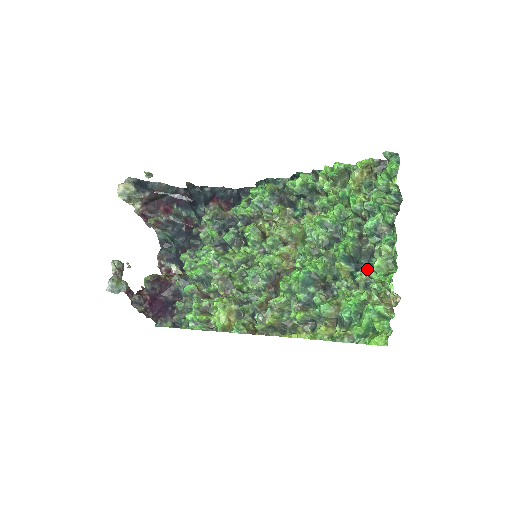
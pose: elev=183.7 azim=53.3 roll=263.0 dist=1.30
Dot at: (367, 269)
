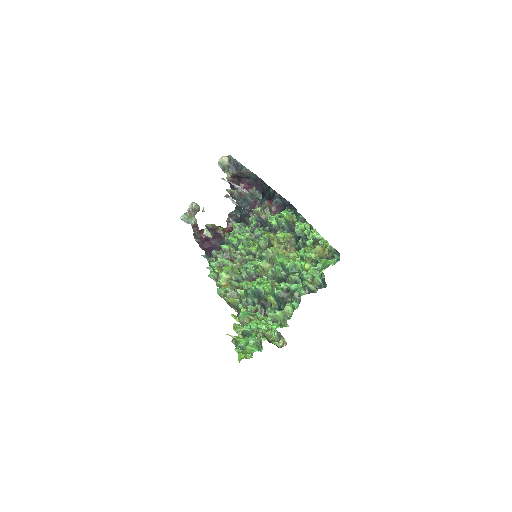
Dot at: occluded
